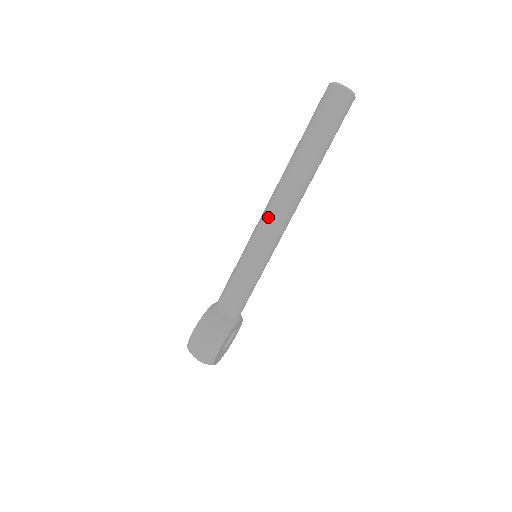
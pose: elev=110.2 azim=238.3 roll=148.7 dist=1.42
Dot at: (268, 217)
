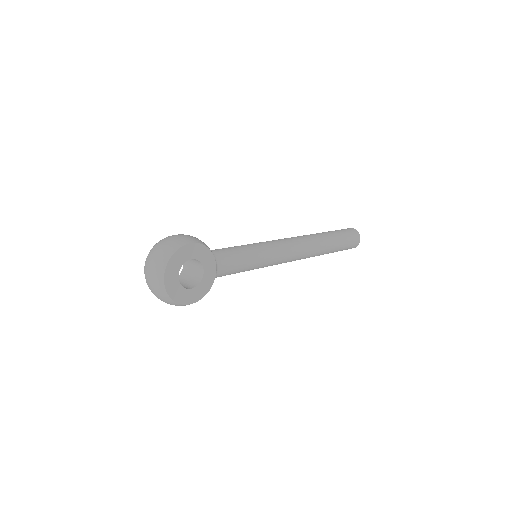
Dot at: occluded
